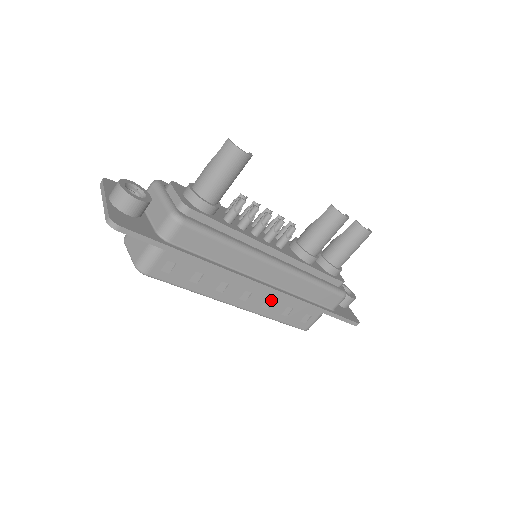
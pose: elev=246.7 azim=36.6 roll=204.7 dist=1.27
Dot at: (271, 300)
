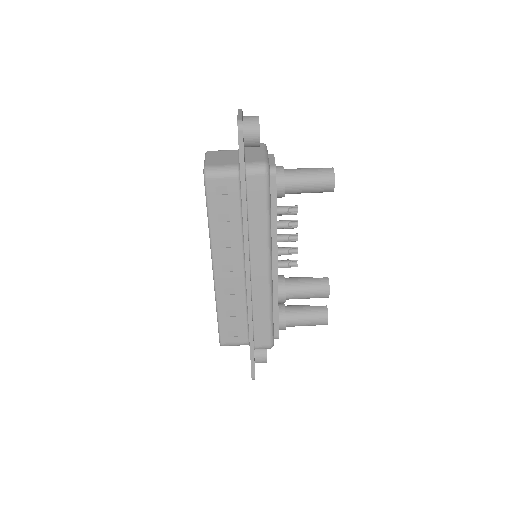
Dot at: (234, 292)
